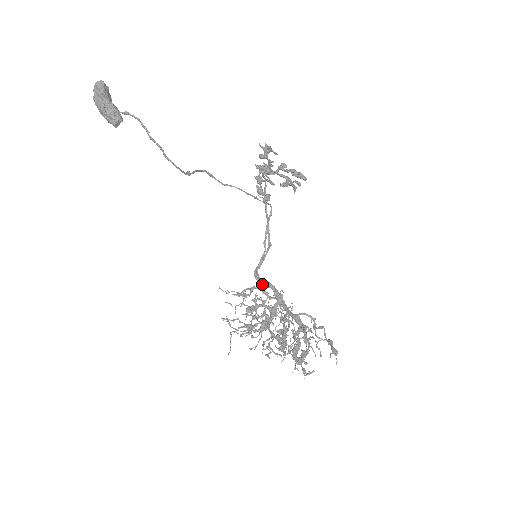
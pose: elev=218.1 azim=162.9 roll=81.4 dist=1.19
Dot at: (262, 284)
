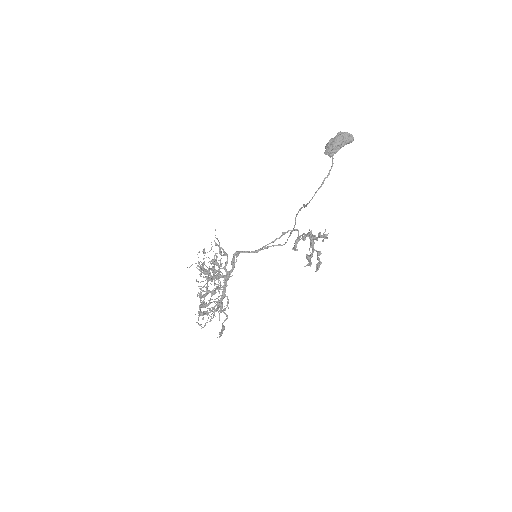
Dot at: (235, 262)
